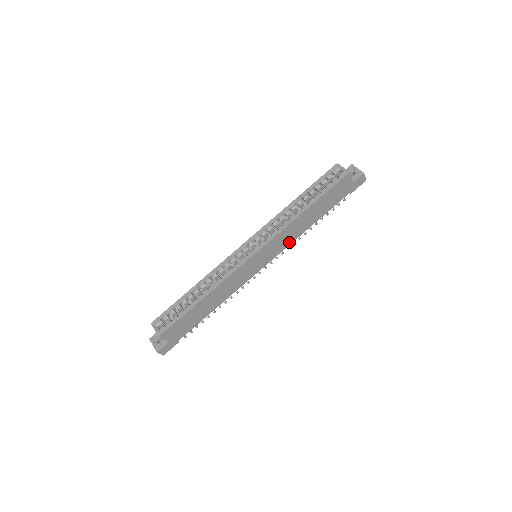
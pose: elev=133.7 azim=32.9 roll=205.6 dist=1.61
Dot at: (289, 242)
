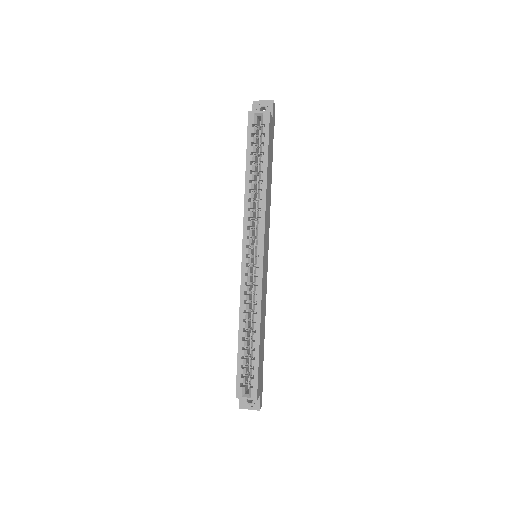
Dot at: (269, 218)
